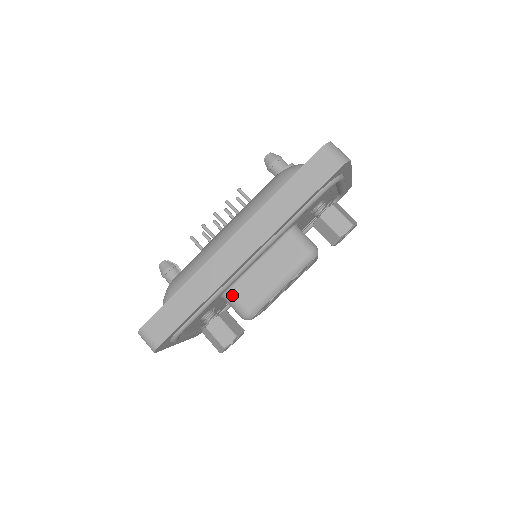
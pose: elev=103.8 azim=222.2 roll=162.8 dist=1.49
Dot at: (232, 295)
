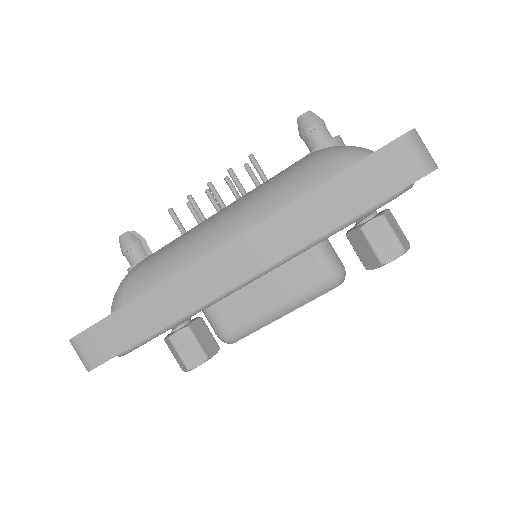
Dot at: (212, 309)
